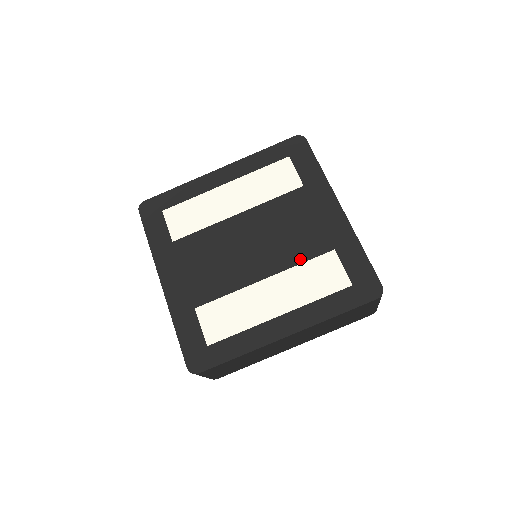
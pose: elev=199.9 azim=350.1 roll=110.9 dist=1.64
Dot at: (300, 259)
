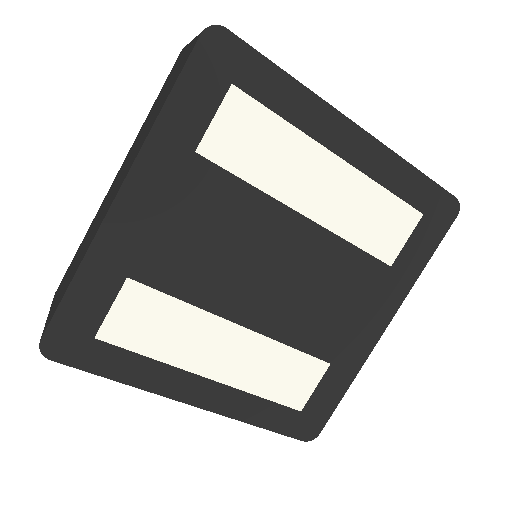
Dot at: (295, 341)
